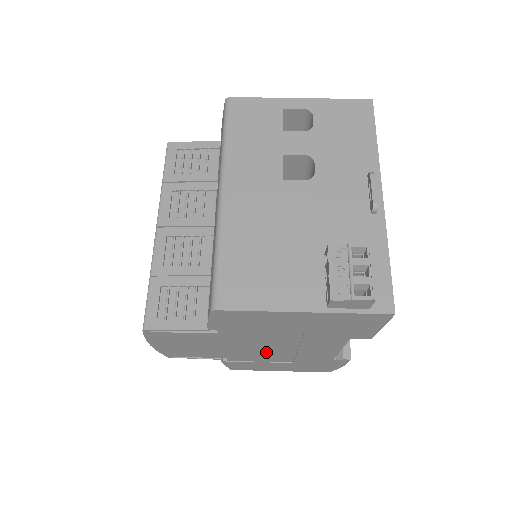
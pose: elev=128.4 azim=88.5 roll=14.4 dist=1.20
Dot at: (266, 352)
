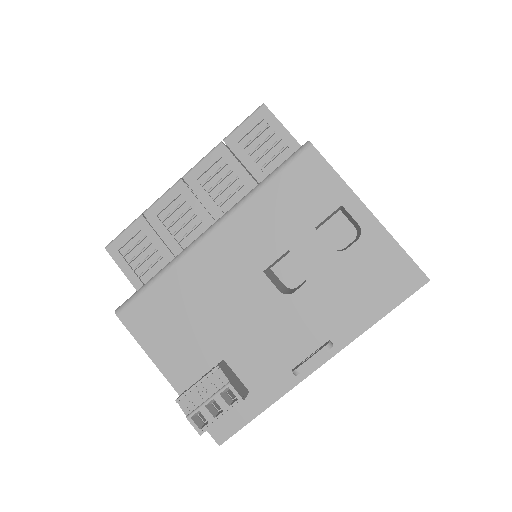
Dot at: occluded
